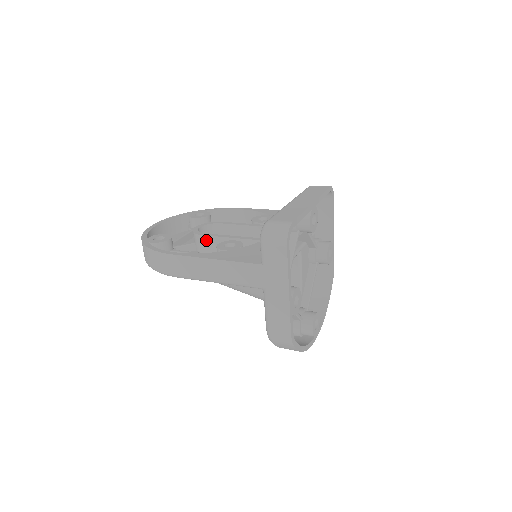
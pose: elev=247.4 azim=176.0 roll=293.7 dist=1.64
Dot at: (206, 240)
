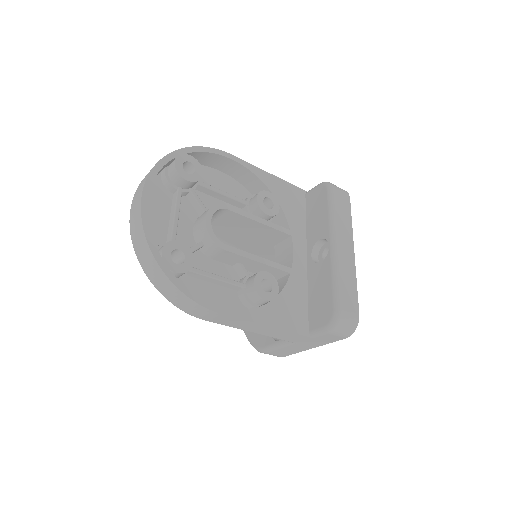
Dot at: (226, 254)
